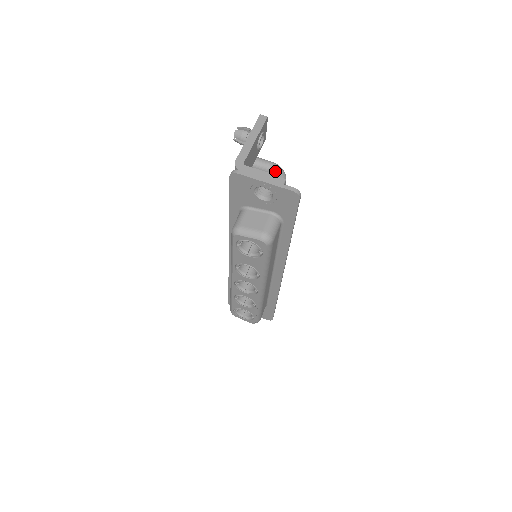
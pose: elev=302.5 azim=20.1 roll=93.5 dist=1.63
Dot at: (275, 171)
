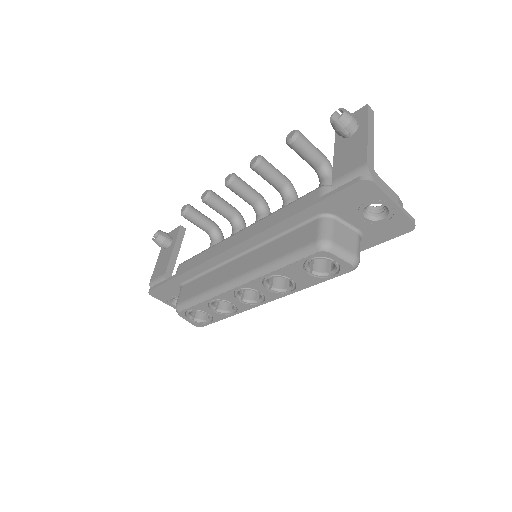
Dot at: (329, 169)
